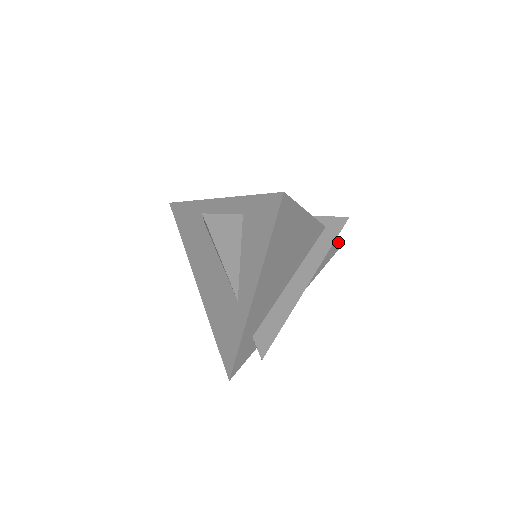
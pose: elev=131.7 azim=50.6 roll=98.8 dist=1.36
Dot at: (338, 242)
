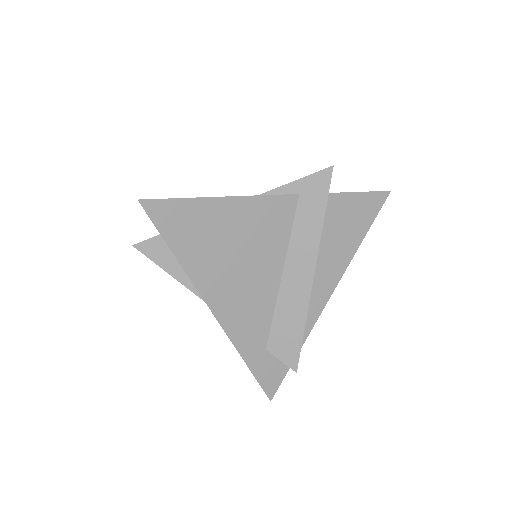
Dot at: (369, 196)
